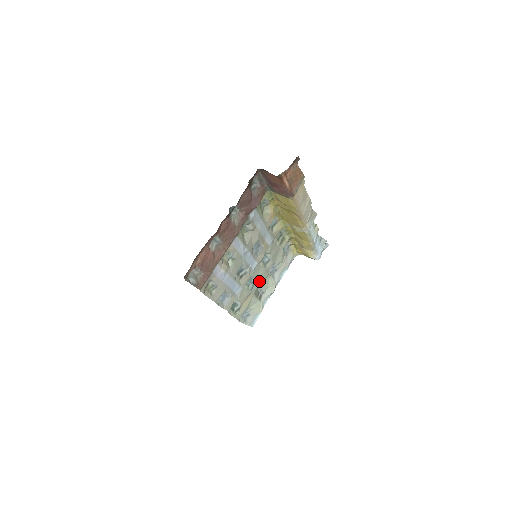
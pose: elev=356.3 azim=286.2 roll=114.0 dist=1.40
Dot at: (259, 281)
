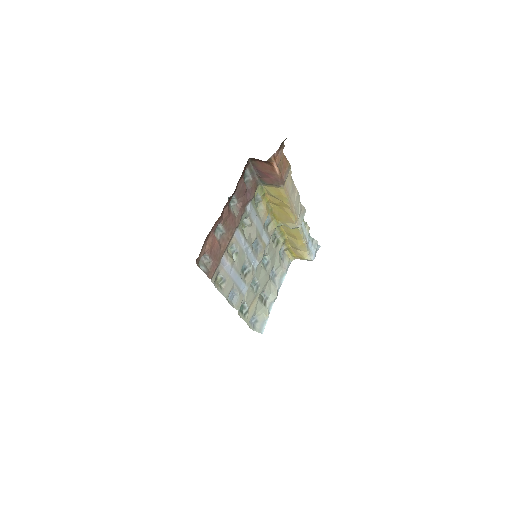
Dot at: (262, 284)
